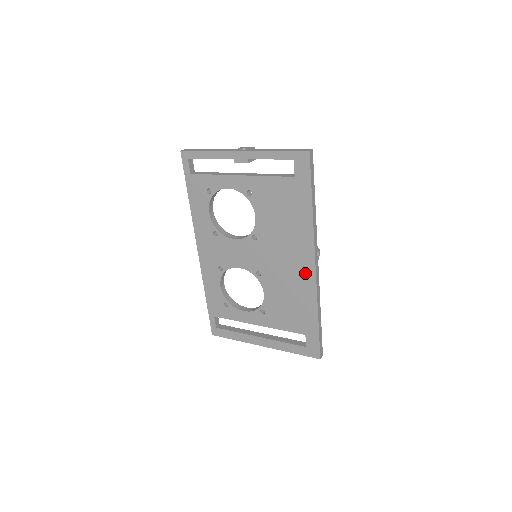
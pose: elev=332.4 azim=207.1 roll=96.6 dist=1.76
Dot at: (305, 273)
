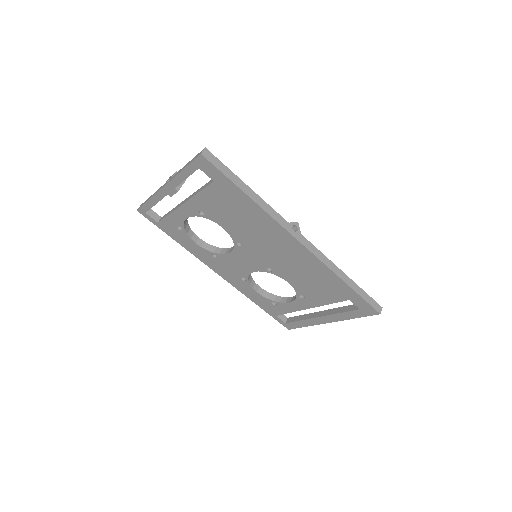
Dot at: (298, 252)
